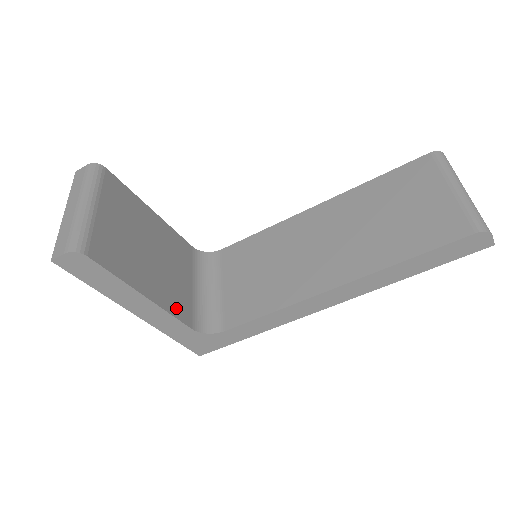
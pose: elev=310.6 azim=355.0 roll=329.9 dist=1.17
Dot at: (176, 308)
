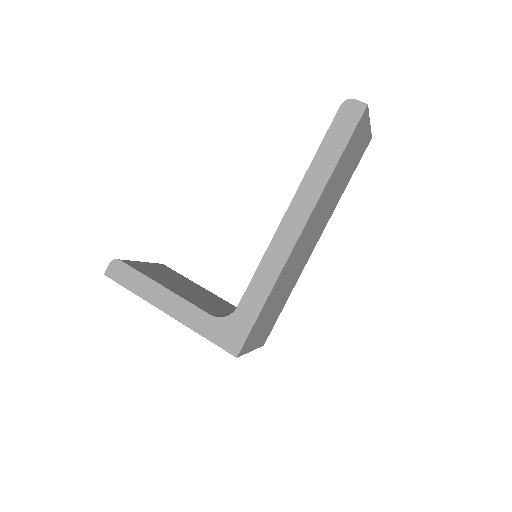
Dot at: (197, 304)
